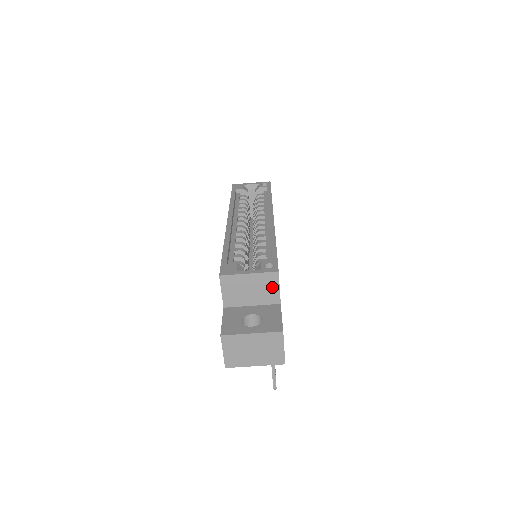
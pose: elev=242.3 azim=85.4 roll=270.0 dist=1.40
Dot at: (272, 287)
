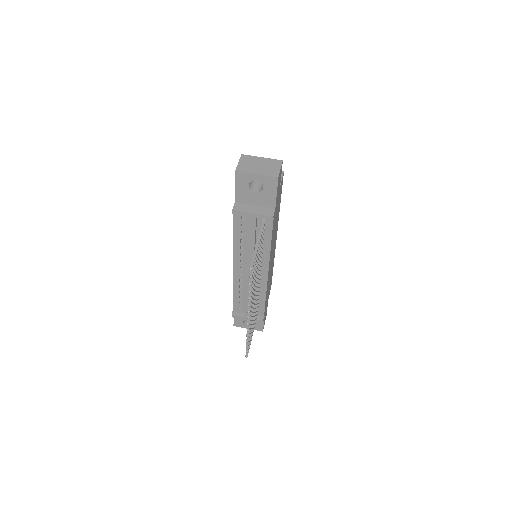
Dot at: occluded
